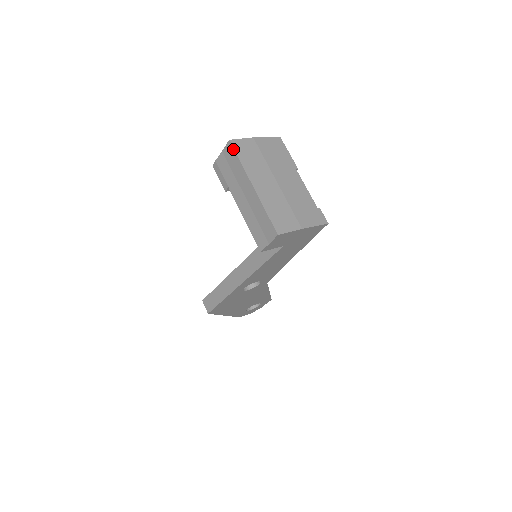
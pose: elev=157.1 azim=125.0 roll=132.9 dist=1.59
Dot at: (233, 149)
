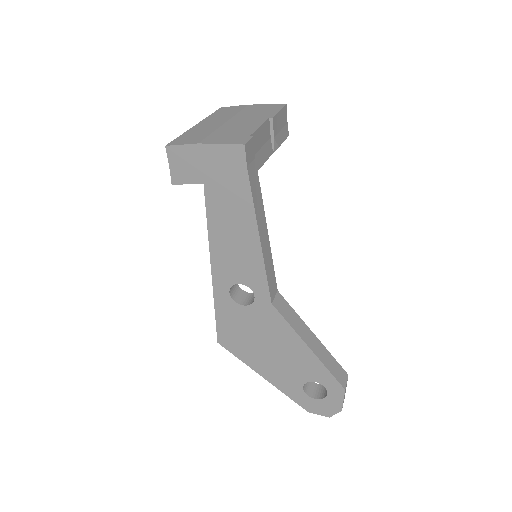
Dot at: (216, 111)
